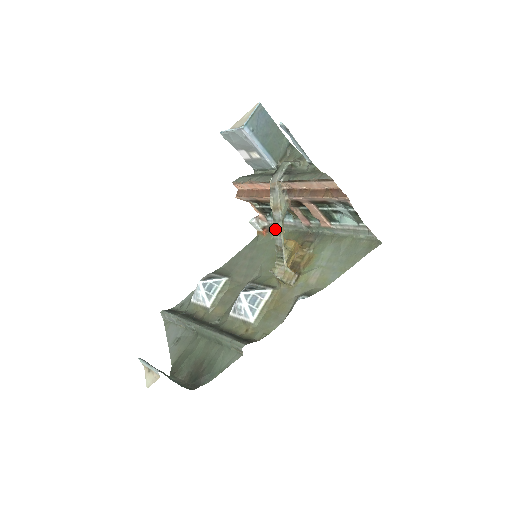
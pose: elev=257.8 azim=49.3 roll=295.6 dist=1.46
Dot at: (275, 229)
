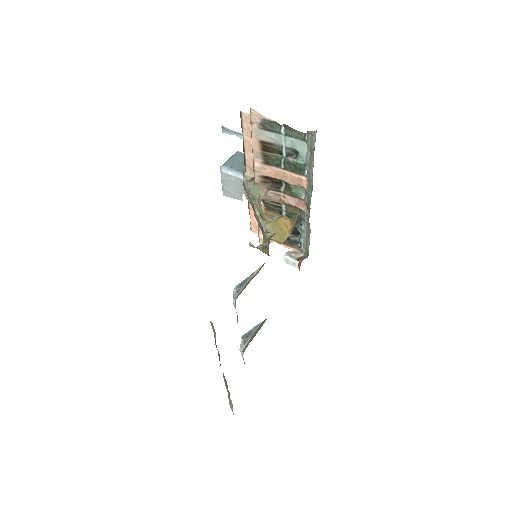
Dot at: (254, 213)
